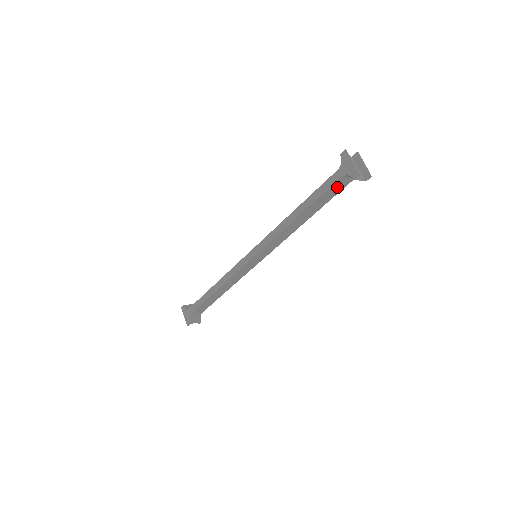
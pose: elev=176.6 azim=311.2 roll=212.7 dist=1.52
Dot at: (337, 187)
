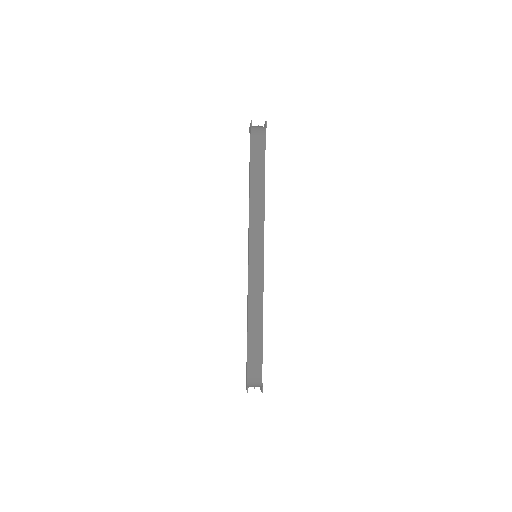
Dot at: (257, 148)
